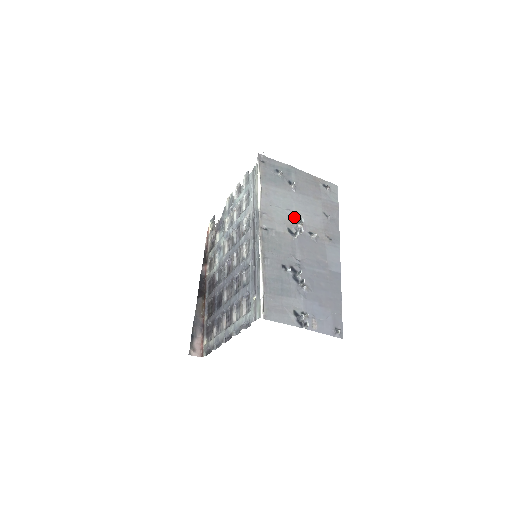
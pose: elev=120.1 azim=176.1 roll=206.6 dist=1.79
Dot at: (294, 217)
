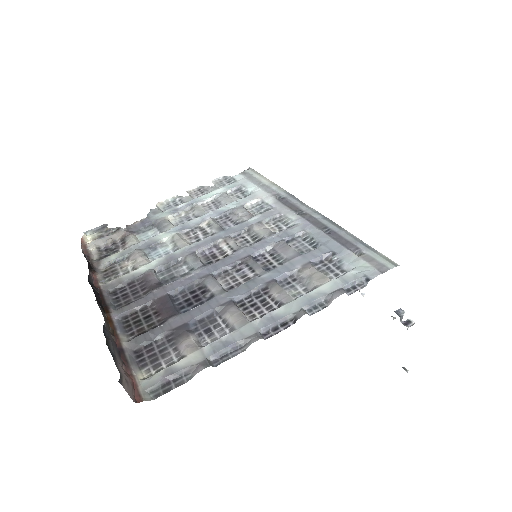
Dot at: occluded
